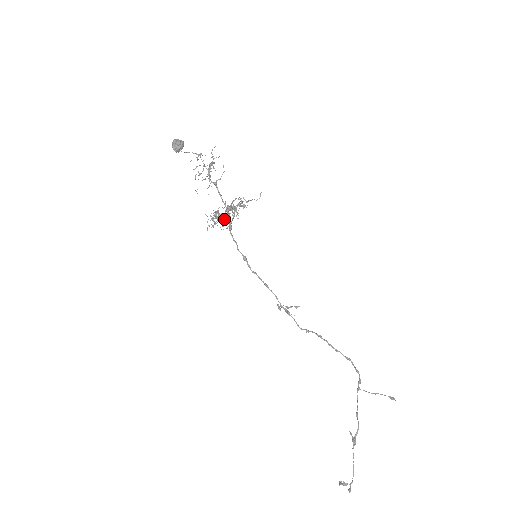
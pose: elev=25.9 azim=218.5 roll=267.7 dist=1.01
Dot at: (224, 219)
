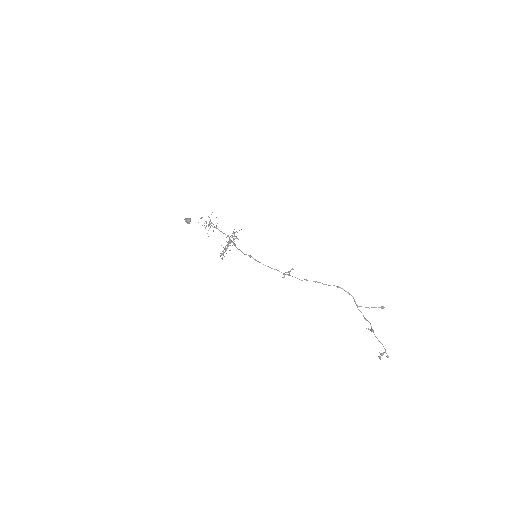
Dot at: (229, 243)
